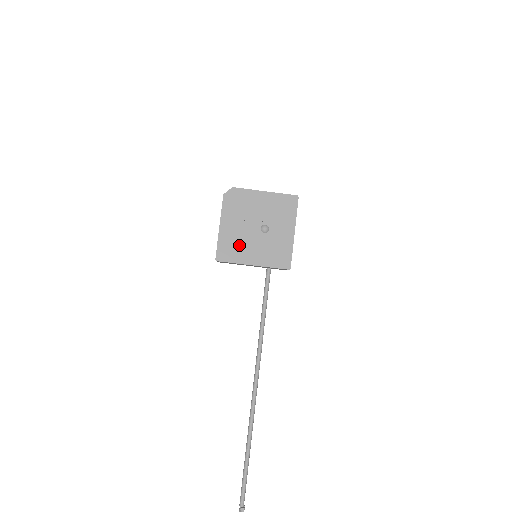
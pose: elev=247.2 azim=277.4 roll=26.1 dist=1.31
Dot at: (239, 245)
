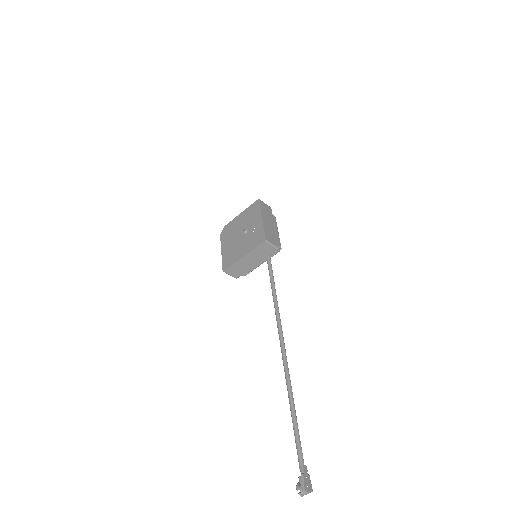
Dot at: (233, 252)
